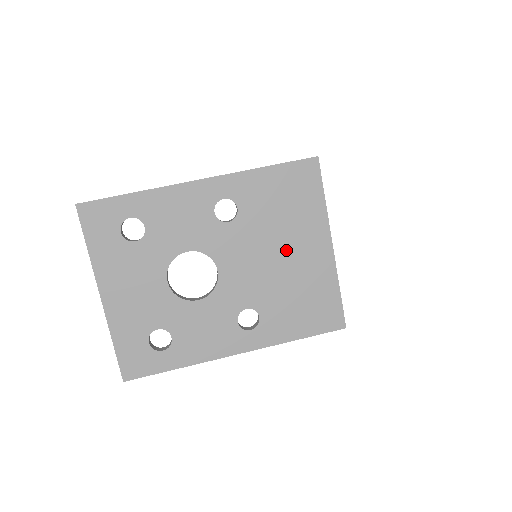
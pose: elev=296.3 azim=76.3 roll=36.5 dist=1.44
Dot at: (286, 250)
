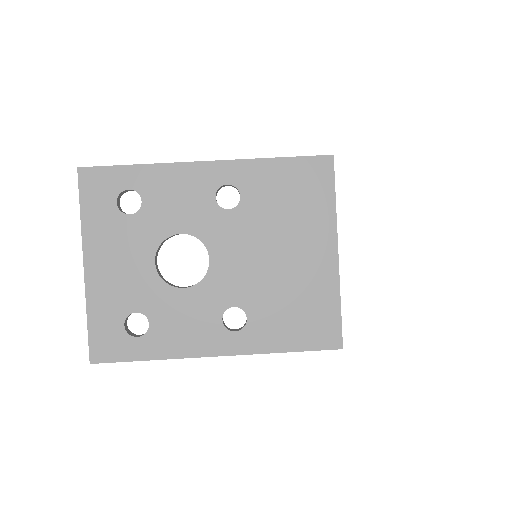
Dot at: (286, 249)
